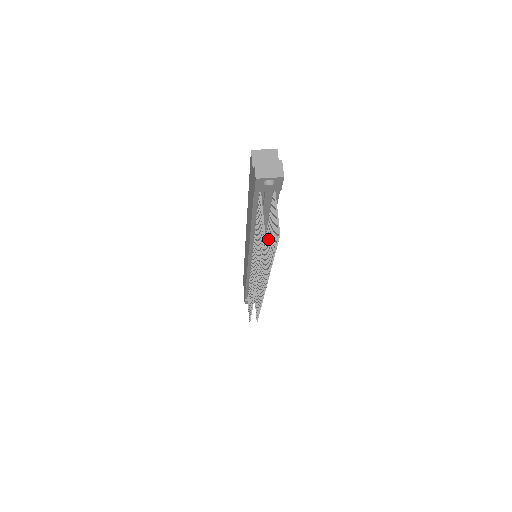
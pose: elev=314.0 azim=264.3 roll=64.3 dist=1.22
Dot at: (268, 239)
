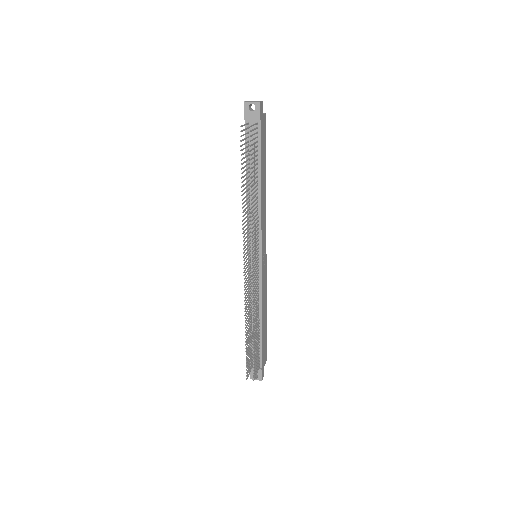
Dot at: (255, 186)
